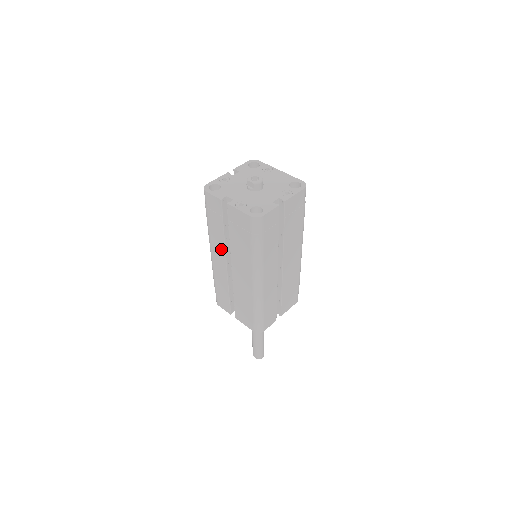
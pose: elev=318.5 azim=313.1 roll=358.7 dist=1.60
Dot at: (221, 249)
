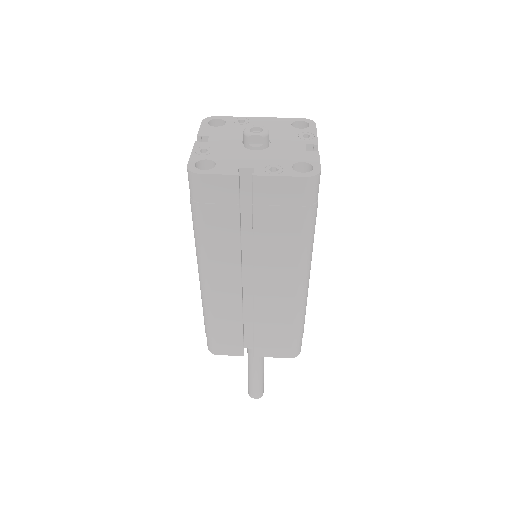
Dot at: (231, 262)
